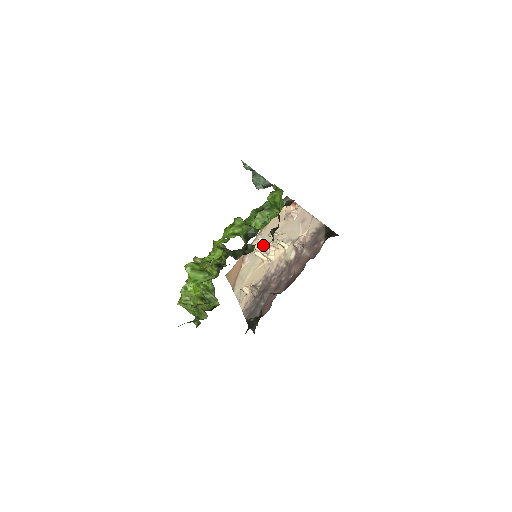
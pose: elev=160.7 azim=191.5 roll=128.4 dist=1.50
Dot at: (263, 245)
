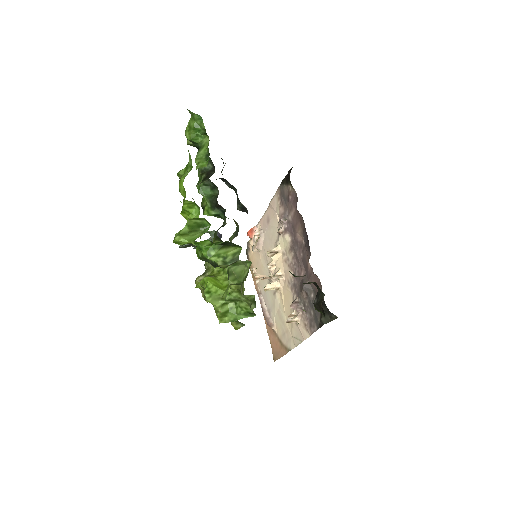
Dot at: occluded
